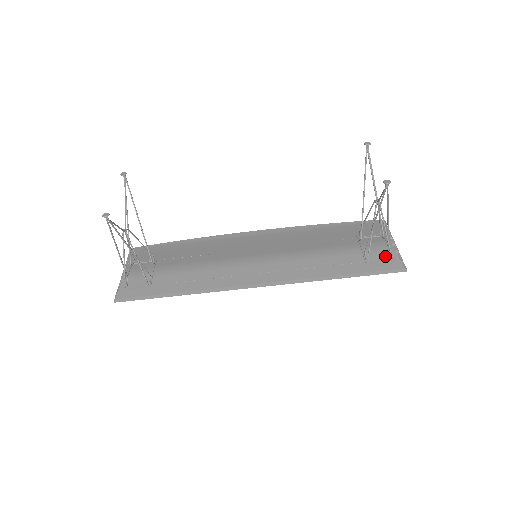
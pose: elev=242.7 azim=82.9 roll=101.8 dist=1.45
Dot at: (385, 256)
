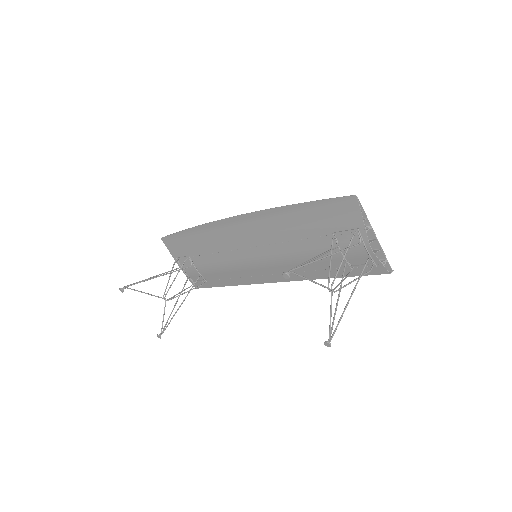
Dot at: occluded
